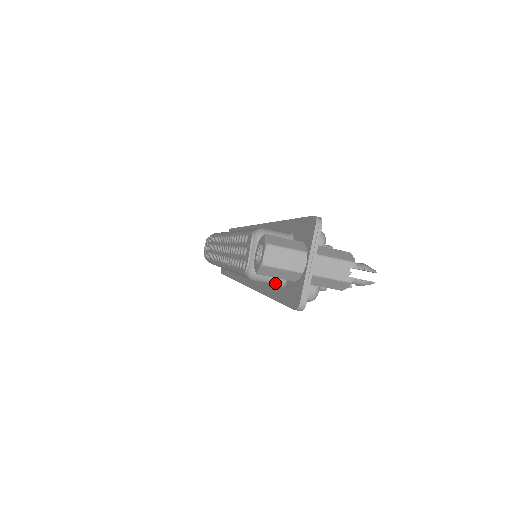
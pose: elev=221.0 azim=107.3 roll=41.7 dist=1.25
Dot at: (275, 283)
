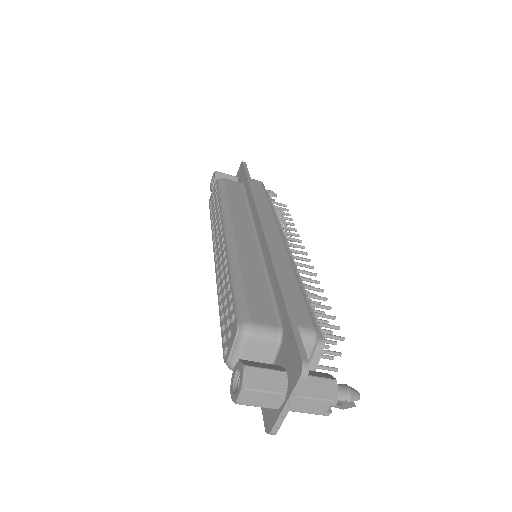
Dot at: occluded
